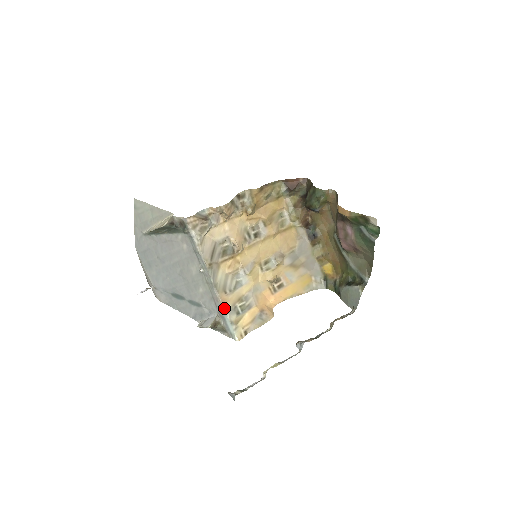
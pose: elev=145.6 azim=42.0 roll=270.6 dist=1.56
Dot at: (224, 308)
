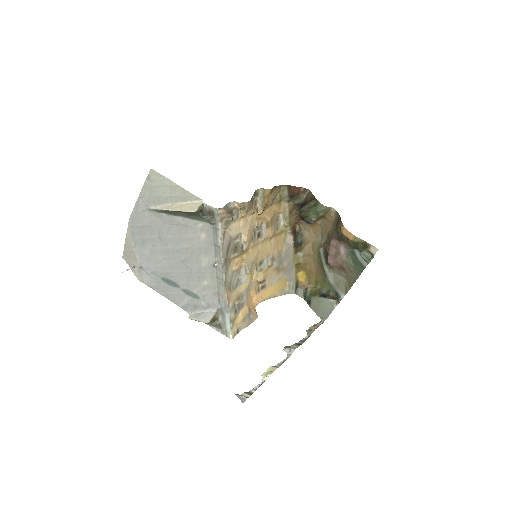
Dot at: (228, 305)
